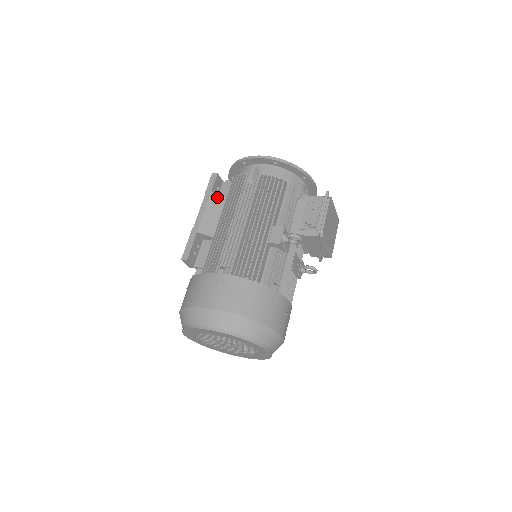
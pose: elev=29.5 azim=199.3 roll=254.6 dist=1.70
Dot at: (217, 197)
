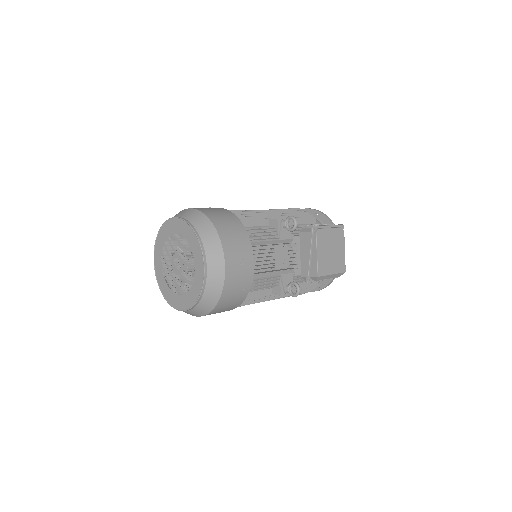
Dot at: occluded
